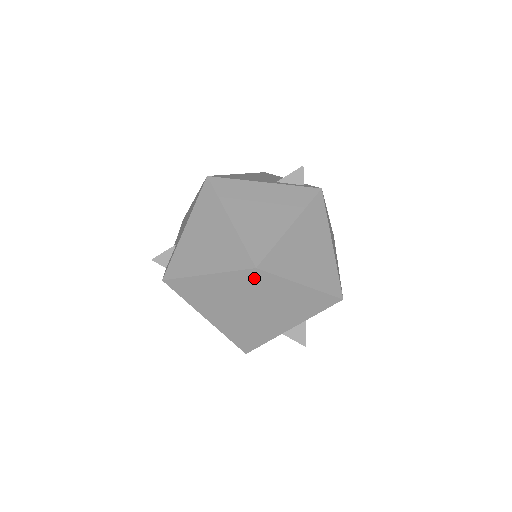
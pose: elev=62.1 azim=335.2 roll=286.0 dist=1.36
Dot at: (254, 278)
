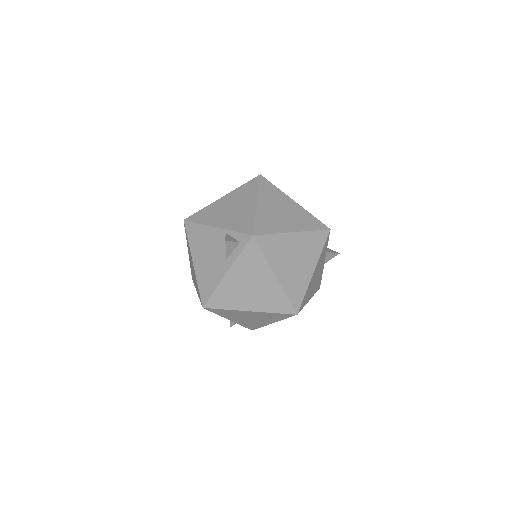
Dot at: occluded
